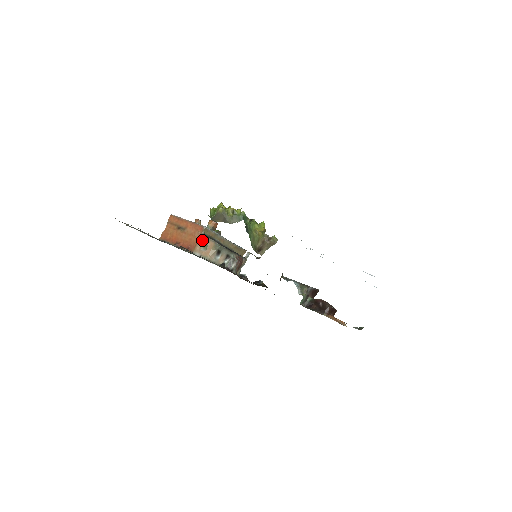
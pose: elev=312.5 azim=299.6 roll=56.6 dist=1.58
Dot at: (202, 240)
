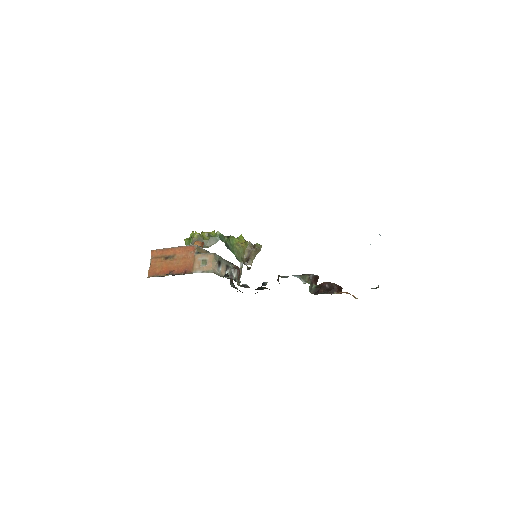
Dot at: (198, 257)
